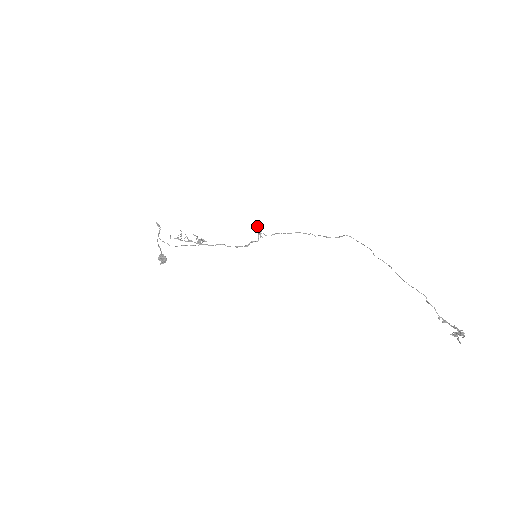
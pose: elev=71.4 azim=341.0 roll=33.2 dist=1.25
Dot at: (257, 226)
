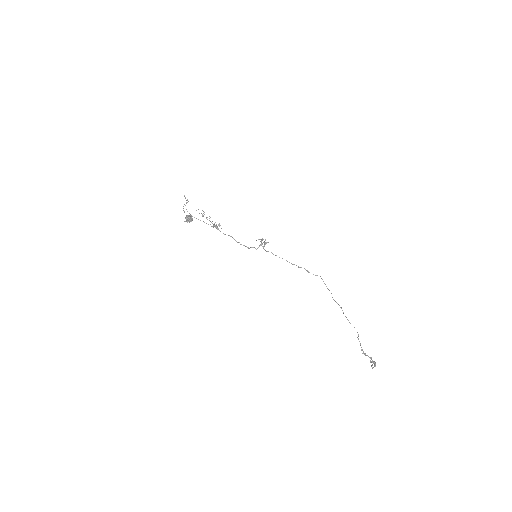
Dot at: (262, 239)
